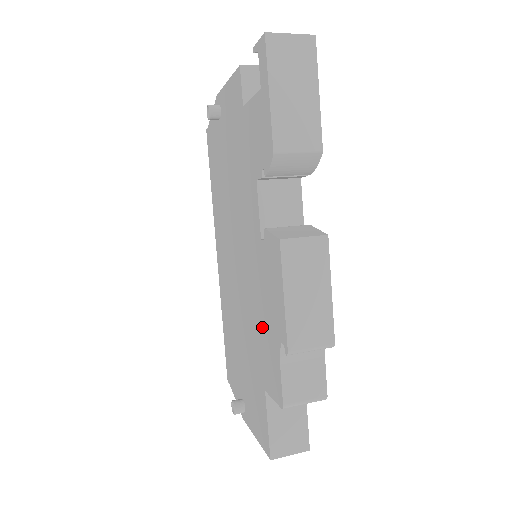
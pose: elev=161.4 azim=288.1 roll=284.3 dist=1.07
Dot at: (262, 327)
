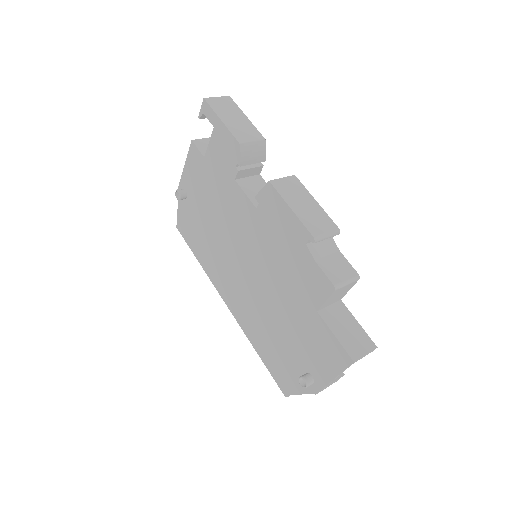
Dot at: (288, 266)
